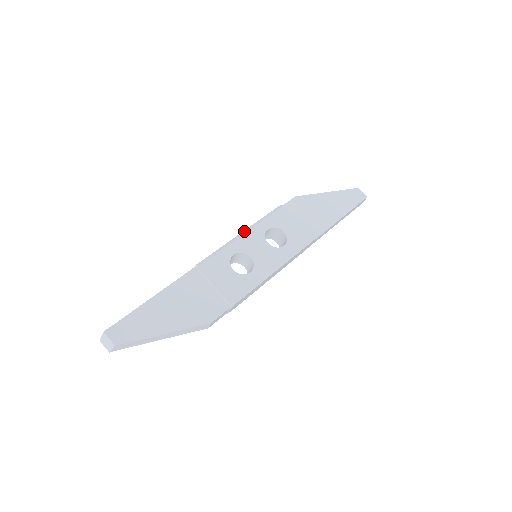
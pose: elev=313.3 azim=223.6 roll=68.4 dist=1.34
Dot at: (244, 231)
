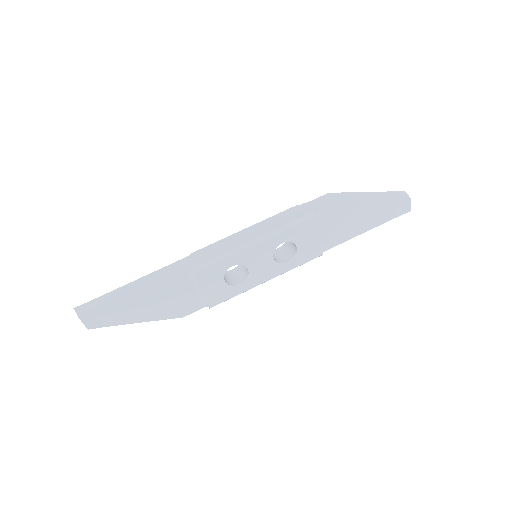
Dot at: (256, 240)
